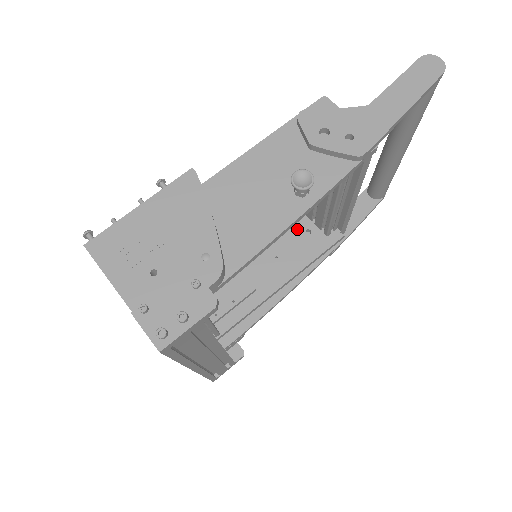
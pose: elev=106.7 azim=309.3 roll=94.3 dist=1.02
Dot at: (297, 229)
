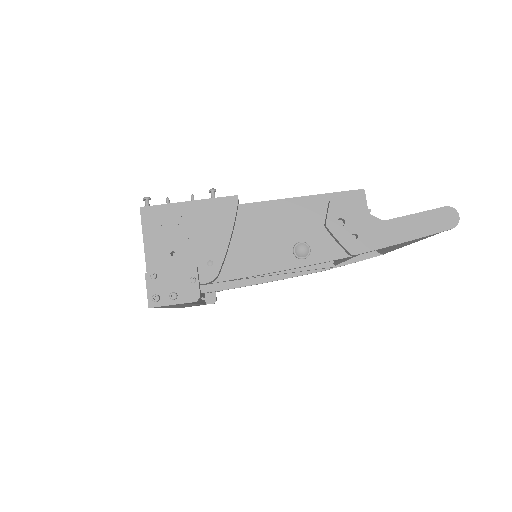
Dot at: occluded
